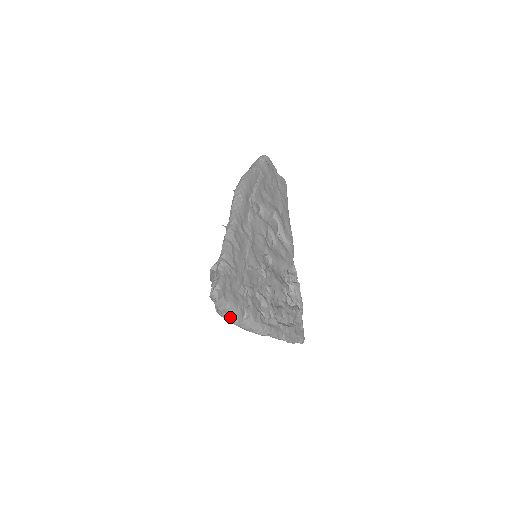
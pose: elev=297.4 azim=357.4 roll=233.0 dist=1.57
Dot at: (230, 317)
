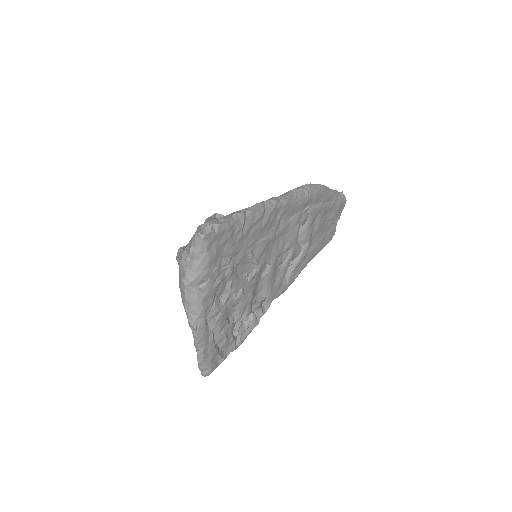
Dot at: (190, 268)
